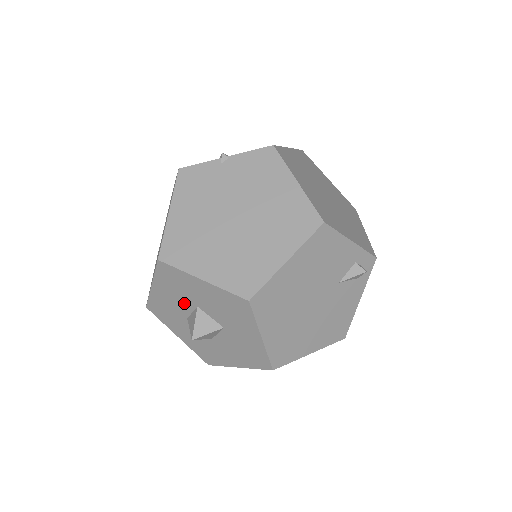
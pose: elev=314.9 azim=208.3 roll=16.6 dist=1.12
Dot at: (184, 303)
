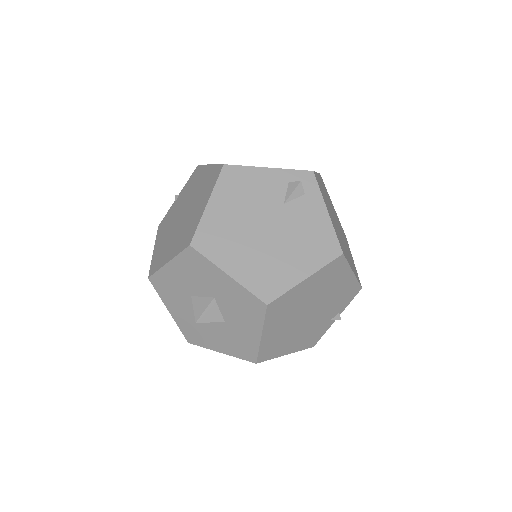
Dot at: (187, 304)
